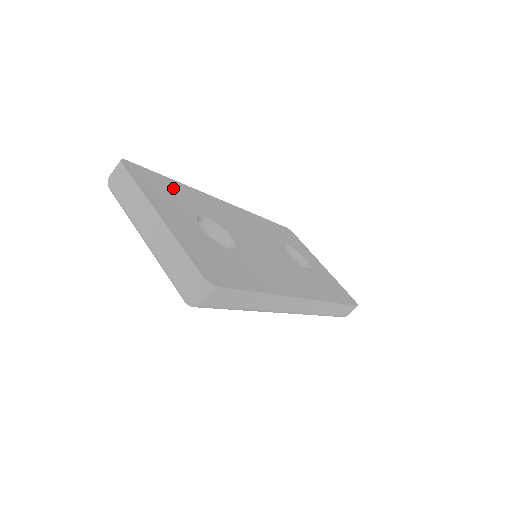
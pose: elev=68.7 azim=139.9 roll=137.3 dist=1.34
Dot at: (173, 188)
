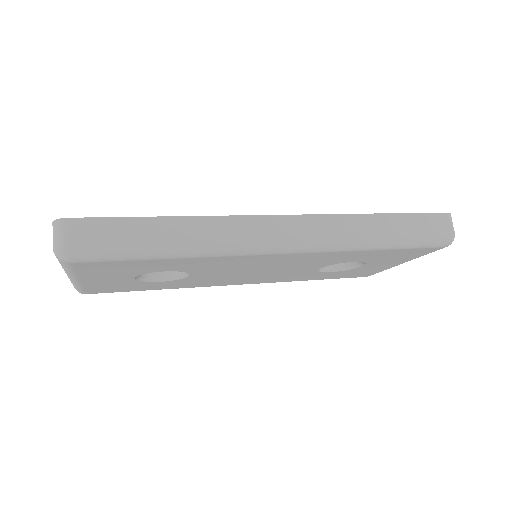
Dot at: occluded
